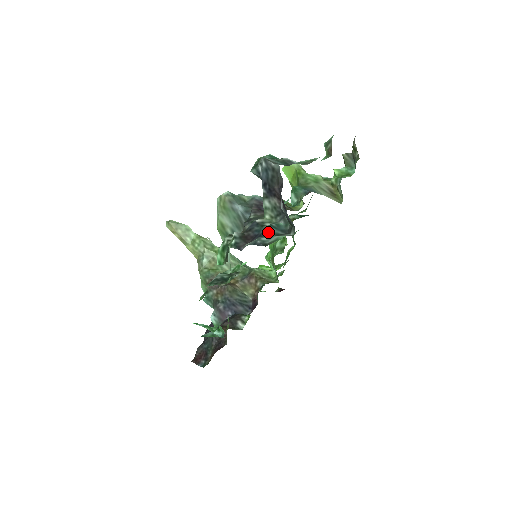
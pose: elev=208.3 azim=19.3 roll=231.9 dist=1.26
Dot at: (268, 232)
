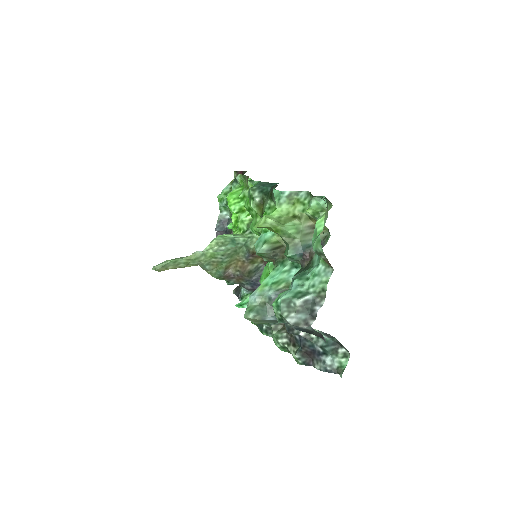
Dot at: (325, 352)
